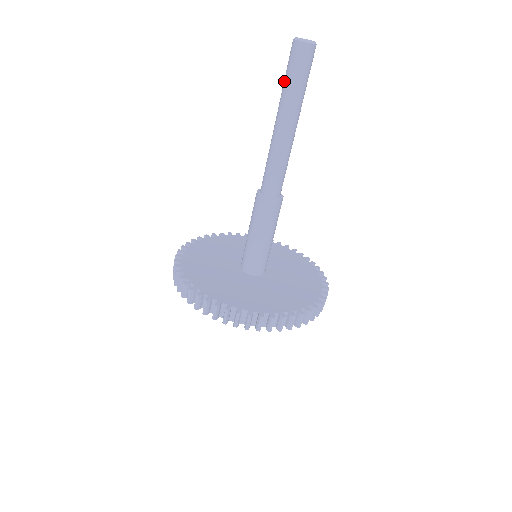
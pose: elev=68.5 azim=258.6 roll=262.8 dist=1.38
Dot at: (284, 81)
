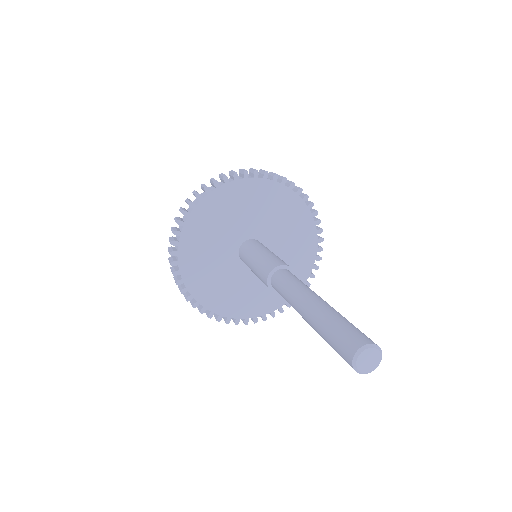
Dot at: (326, 334)
